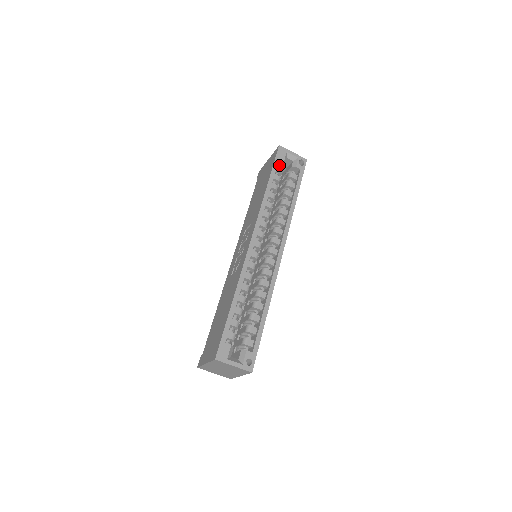
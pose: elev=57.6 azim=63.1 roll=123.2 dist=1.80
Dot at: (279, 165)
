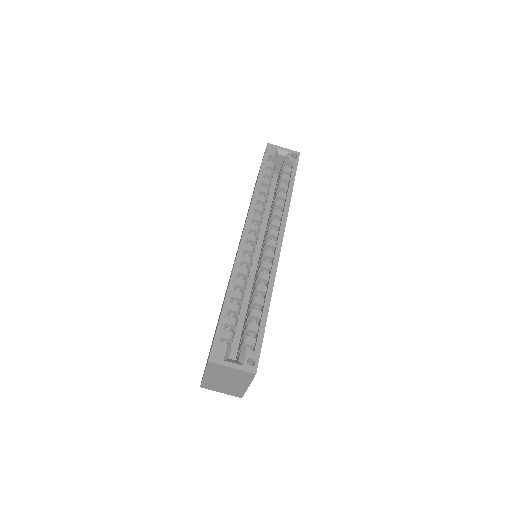
Dot at: (270, 162)
